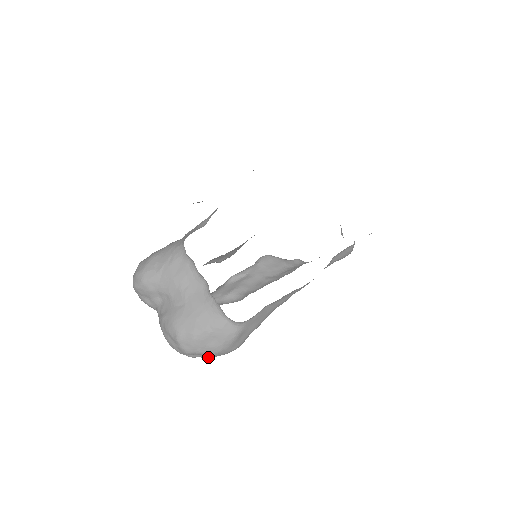
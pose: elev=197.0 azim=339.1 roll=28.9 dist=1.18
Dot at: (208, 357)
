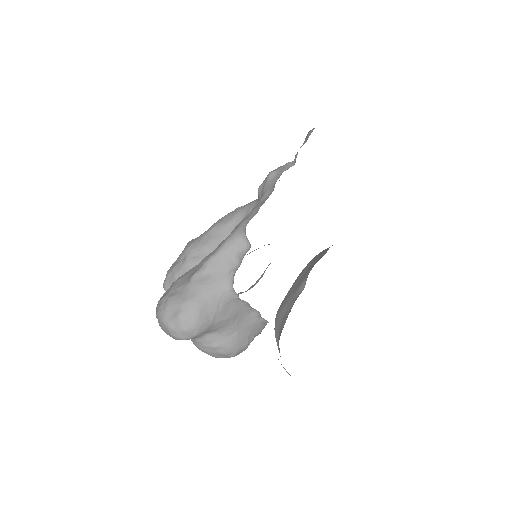
Dot at: occluded
